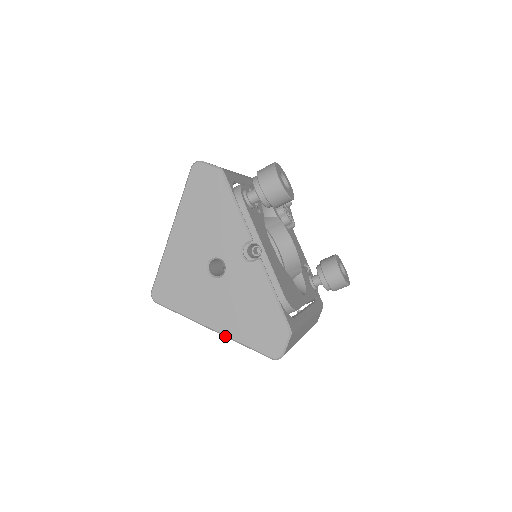
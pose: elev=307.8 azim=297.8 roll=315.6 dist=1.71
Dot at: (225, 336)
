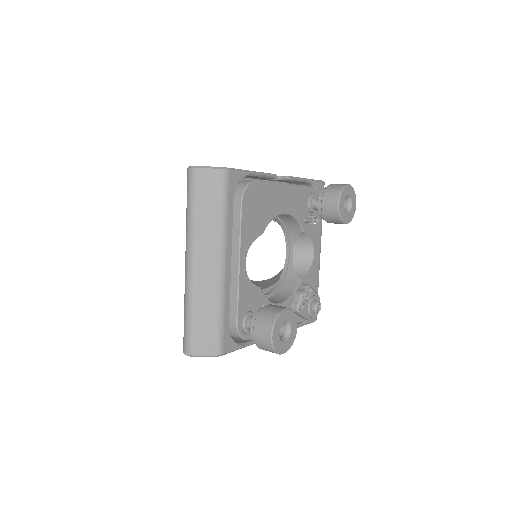
Dot at: occluded
